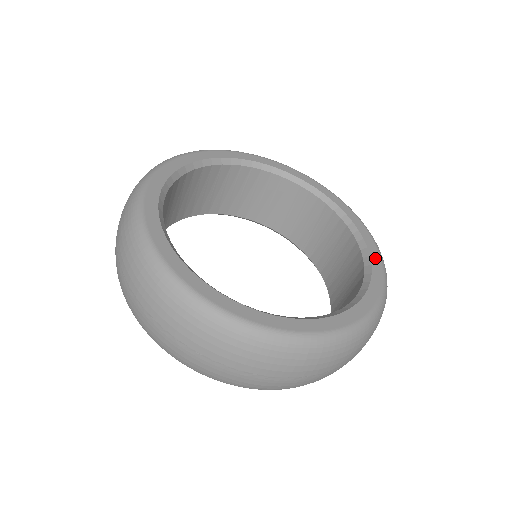
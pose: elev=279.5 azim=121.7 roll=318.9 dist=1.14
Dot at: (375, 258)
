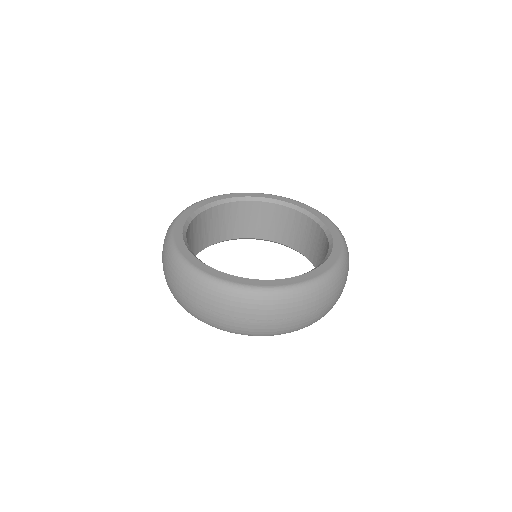
Dot at: (308, 276)
